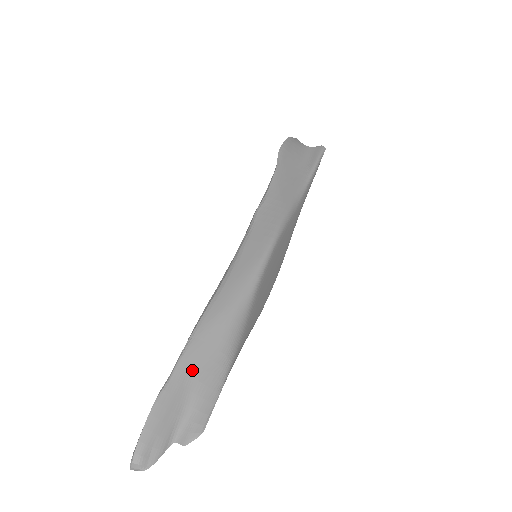
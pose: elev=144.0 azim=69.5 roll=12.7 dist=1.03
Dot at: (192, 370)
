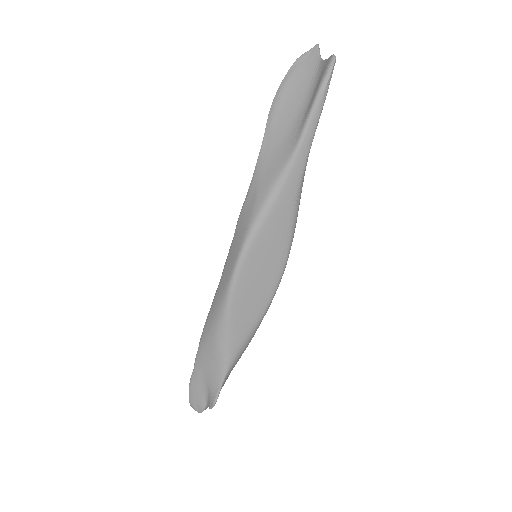
Dot at: (202, 367)
